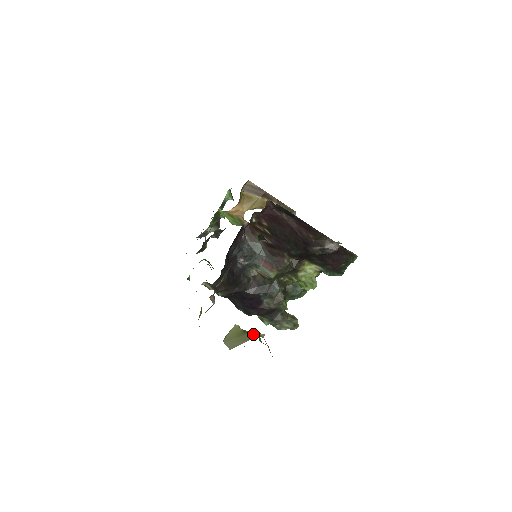
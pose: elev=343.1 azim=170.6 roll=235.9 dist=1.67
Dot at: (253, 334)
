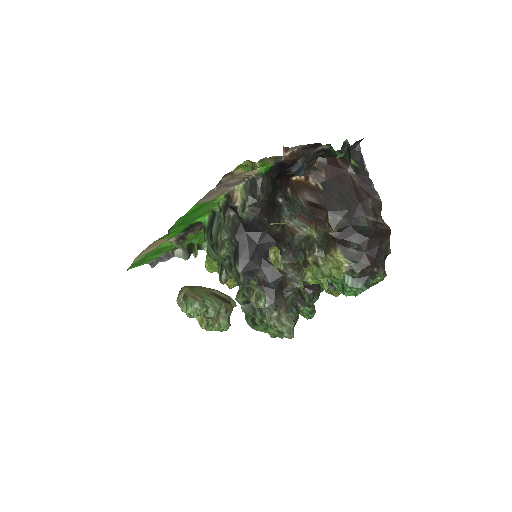
Dot at: occluded
